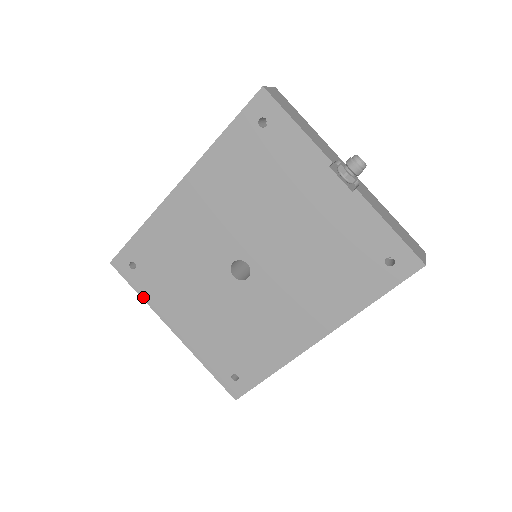
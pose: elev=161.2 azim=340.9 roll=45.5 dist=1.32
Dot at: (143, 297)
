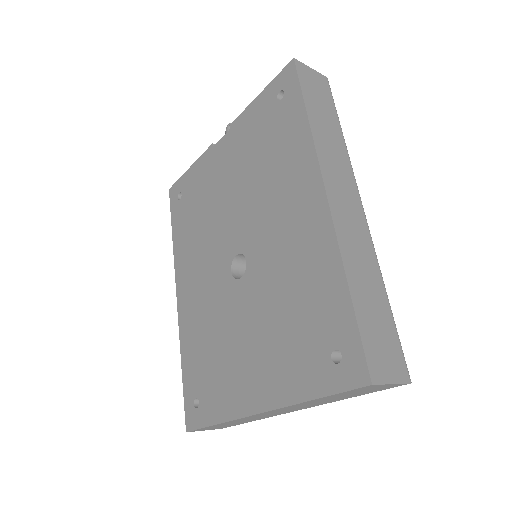
Dot at: (219, 421)
